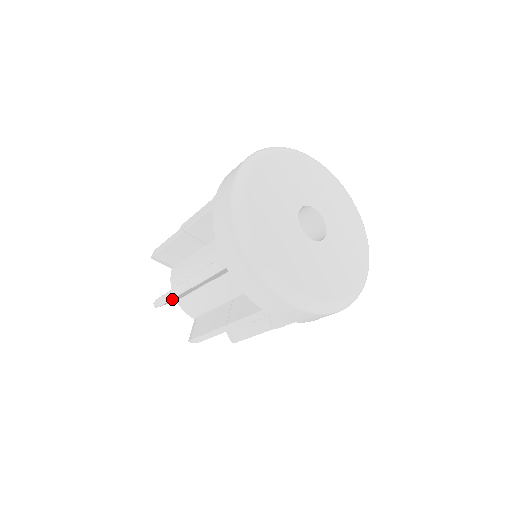
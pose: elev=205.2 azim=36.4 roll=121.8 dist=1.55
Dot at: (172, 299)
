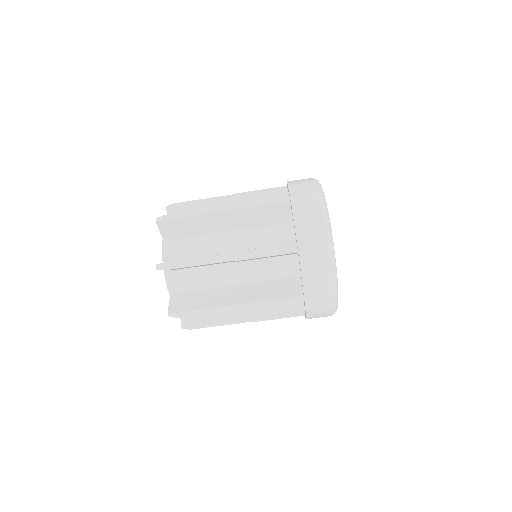
Dot at: (197, 202)
